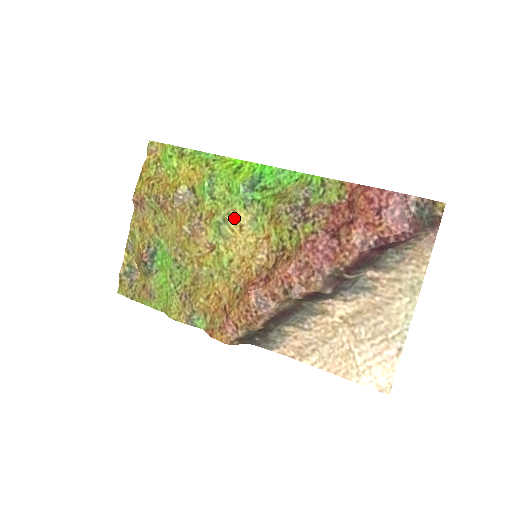
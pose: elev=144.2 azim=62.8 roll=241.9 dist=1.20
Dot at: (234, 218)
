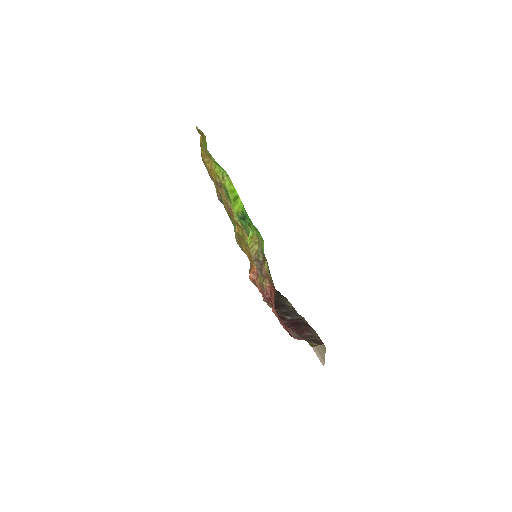
Dot at: occluded
